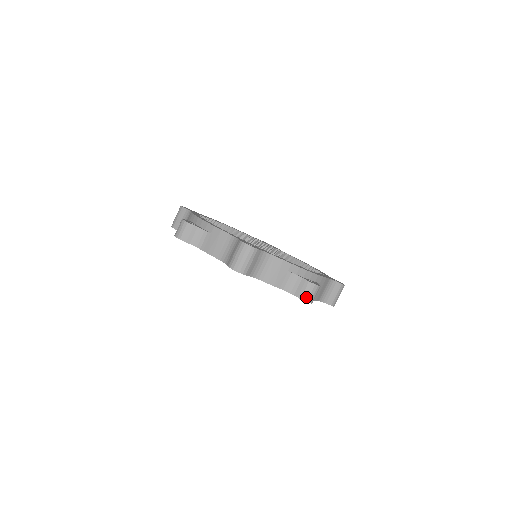
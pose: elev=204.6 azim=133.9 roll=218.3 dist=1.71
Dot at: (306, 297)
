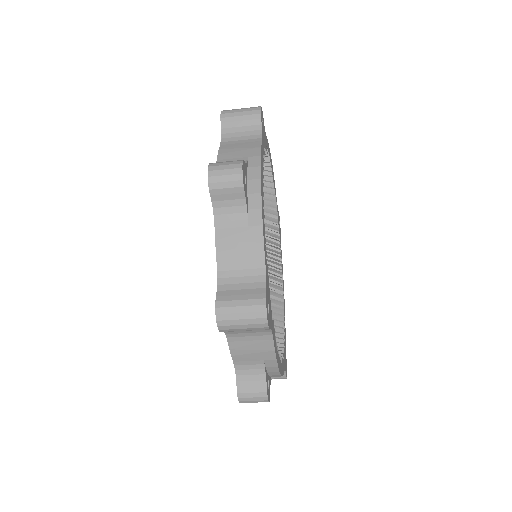
Dot at: (244, 398)
